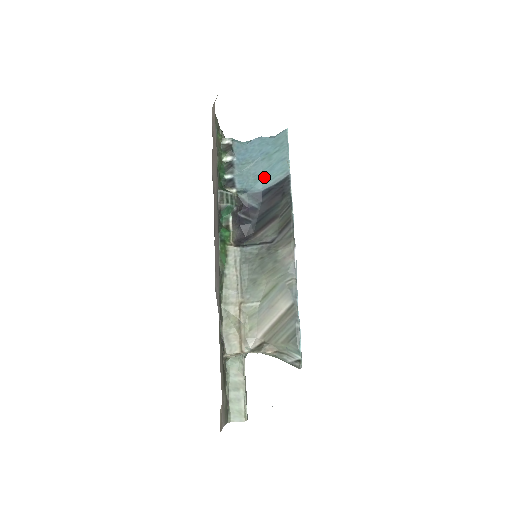
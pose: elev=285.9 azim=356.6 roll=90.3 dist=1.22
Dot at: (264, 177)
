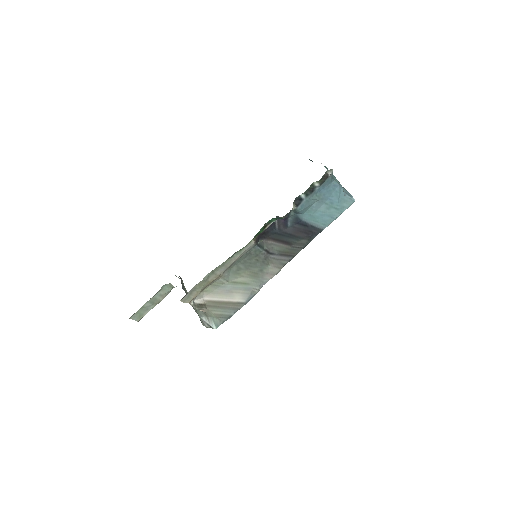
Dot at: (314, 215)
